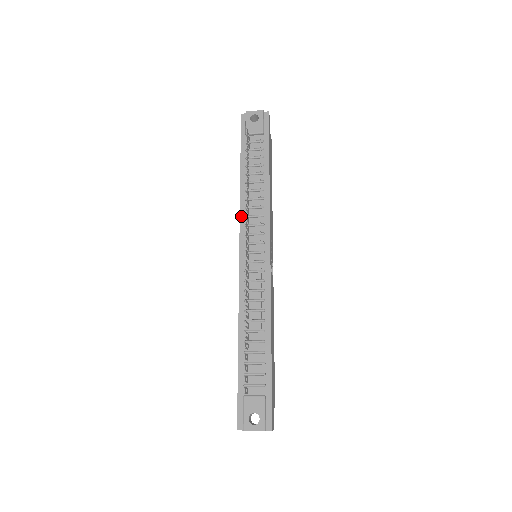
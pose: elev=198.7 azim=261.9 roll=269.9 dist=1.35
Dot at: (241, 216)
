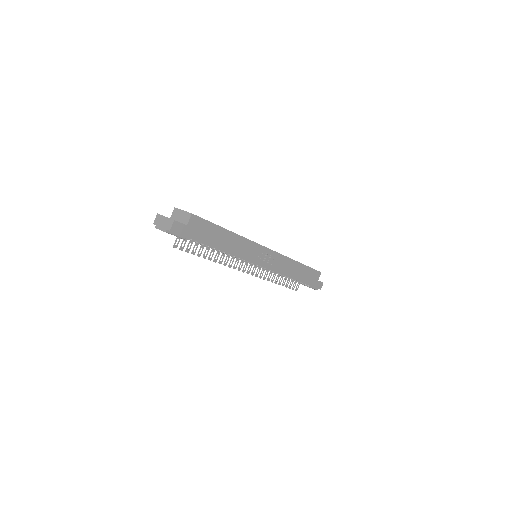
Dot at: occluded
